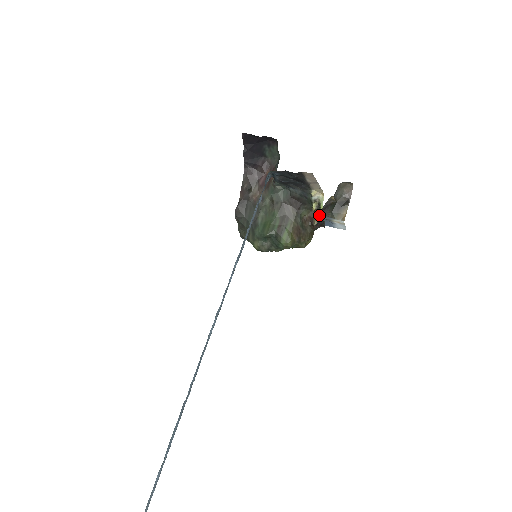
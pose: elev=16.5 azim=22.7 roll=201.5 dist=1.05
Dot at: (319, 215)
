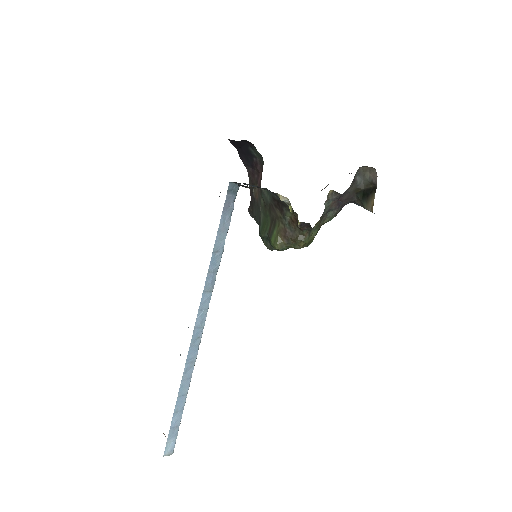
Dot at: occluded
